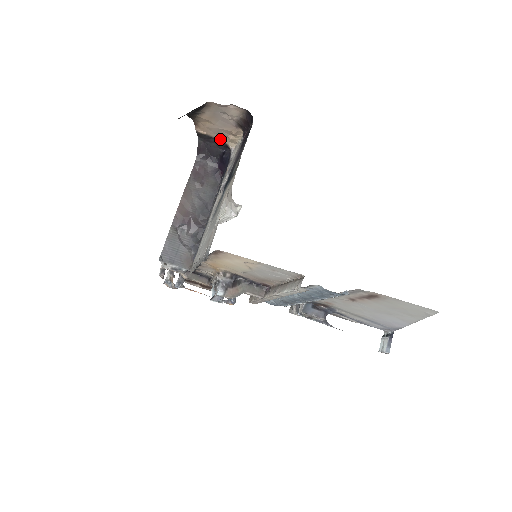
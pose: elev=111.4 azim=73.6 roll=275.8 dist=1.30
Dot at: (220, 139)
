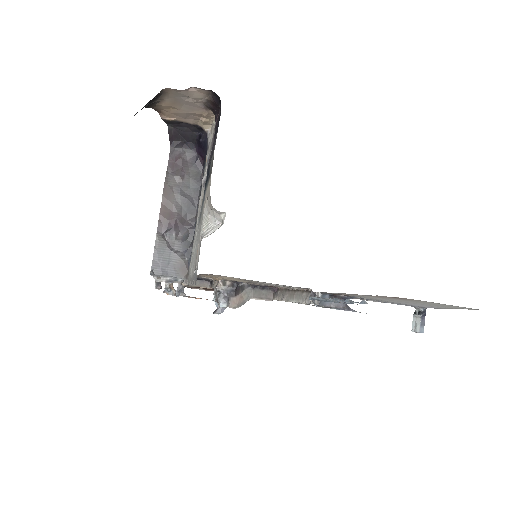
Dot at: (191, 123)
